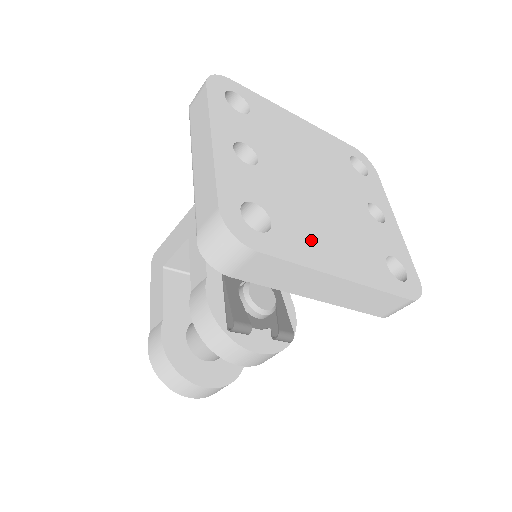
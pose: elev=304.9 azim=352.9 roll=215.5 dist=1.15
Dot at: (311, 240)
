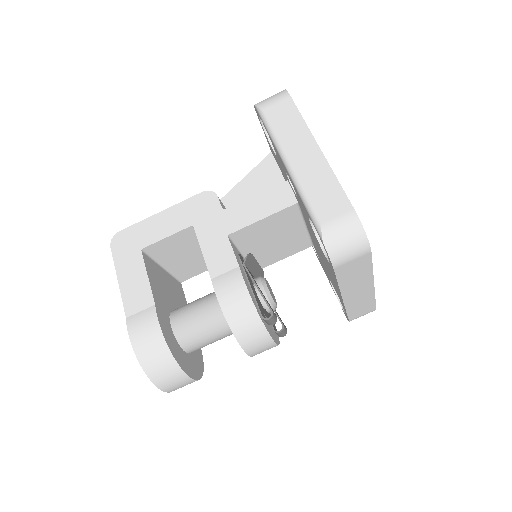
Dot at: occluded
